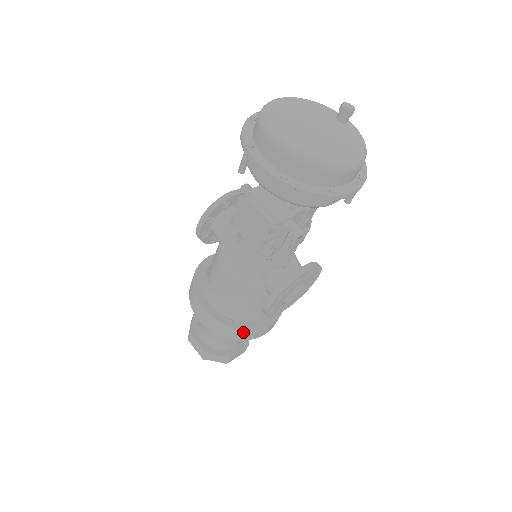
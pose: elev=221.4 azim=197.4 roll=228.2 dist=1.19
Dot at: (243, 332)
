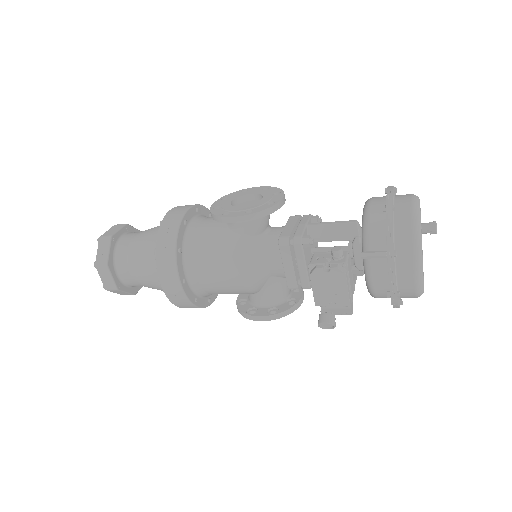
Dot at: occluded
